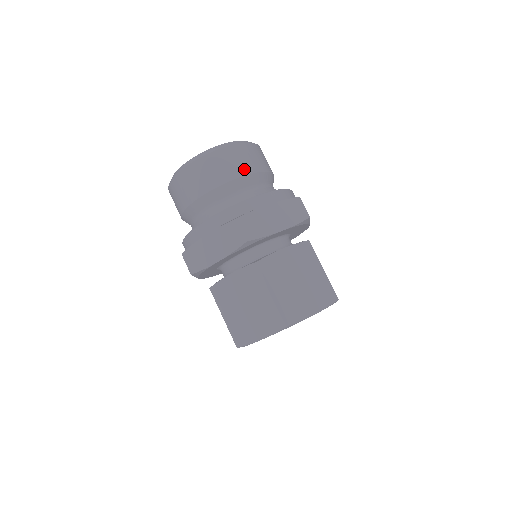
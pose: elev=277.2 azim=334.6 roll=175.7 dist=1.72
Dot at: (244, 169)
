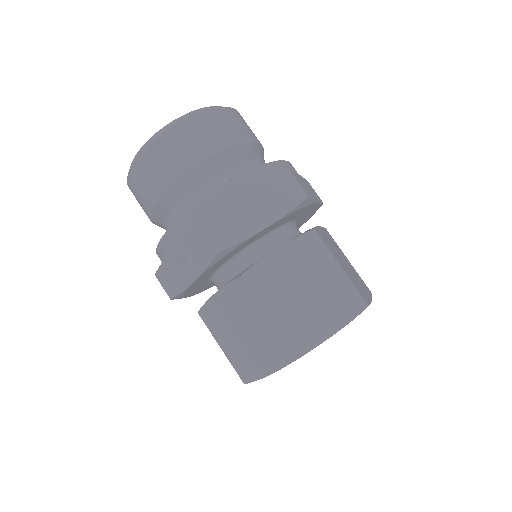
Dot at: (256, 137)
